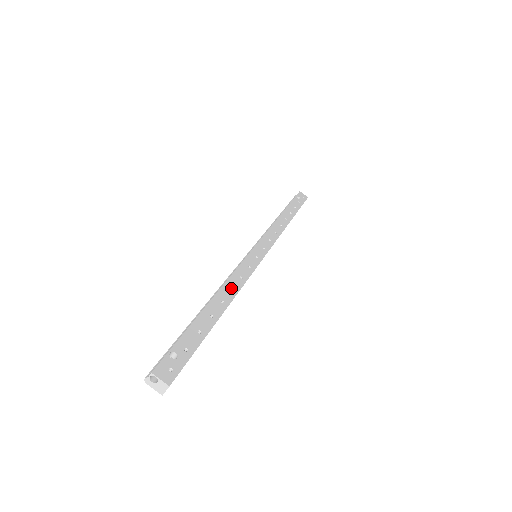
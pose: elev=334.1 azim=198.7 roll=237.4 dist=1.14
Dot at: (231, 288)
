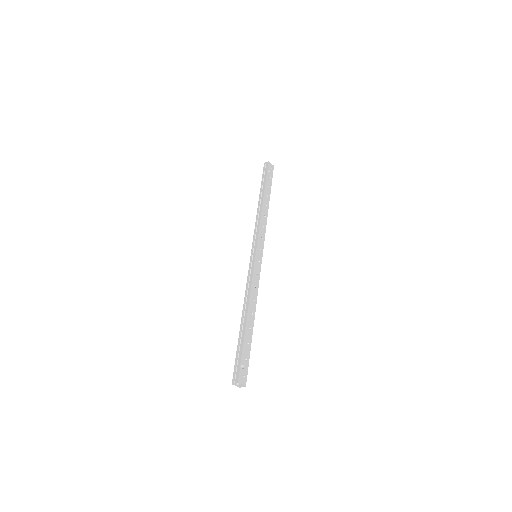
Dot at: (253, 299)
